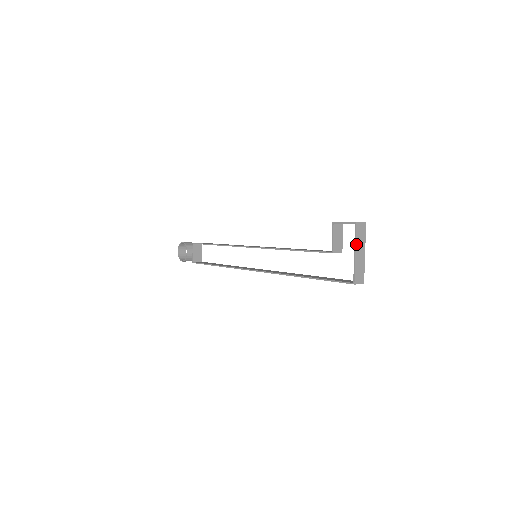
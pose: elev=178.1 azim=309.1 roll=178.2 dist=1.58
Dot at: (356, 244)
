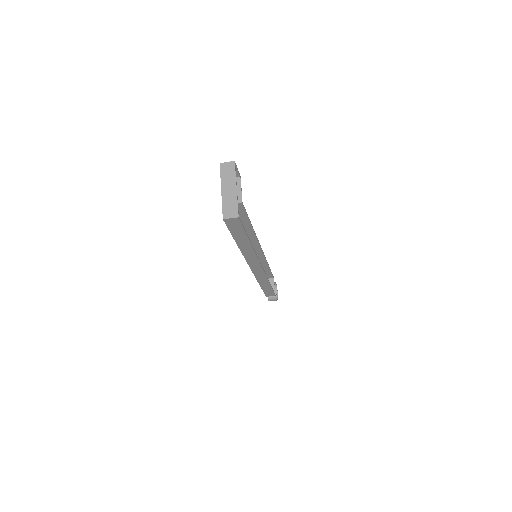
Dot at: (222, 182)
